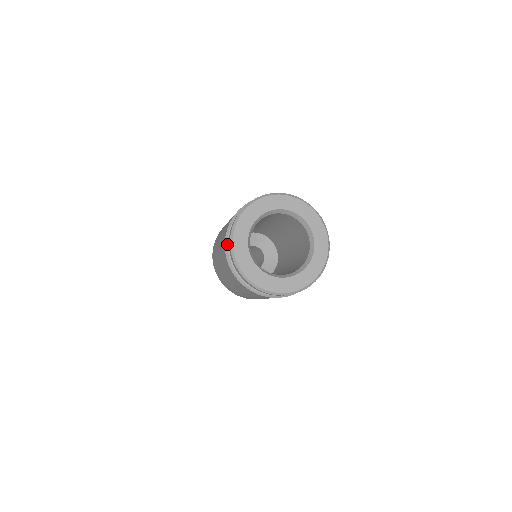
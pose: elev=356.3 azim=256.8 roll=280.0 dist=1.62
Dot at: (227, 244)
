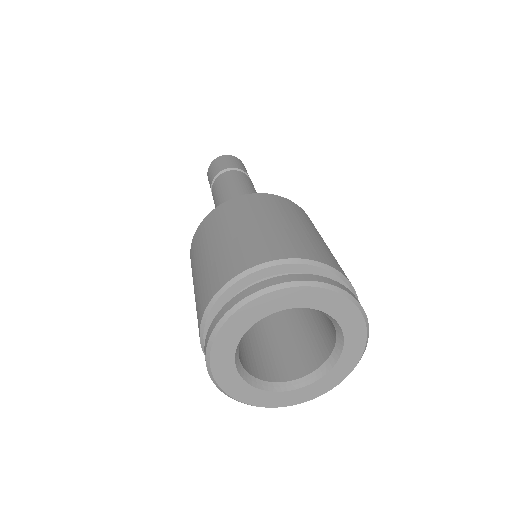
Dot at: (203, 336)
